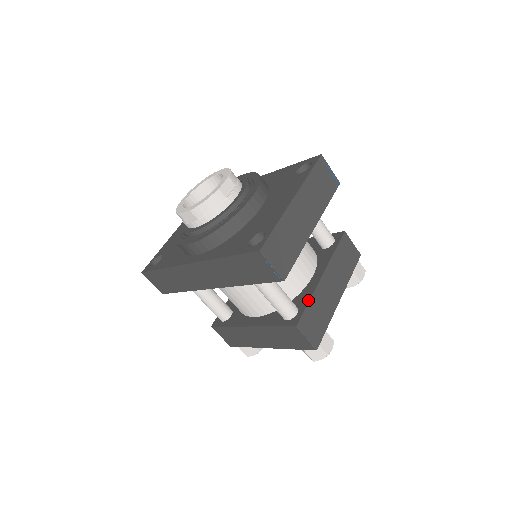
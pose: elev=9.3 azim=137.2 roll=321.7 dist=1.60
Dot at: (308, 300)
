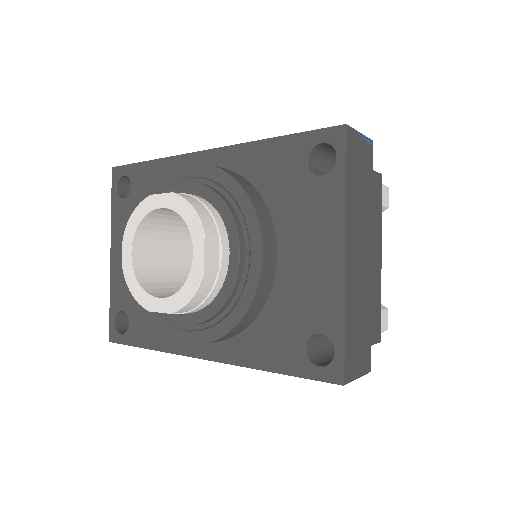
Dot at: occluded
